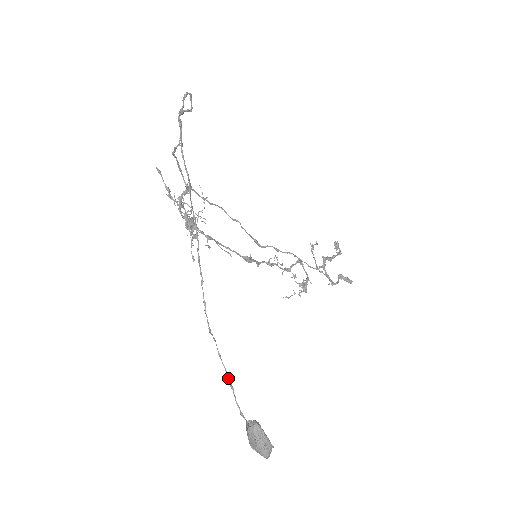
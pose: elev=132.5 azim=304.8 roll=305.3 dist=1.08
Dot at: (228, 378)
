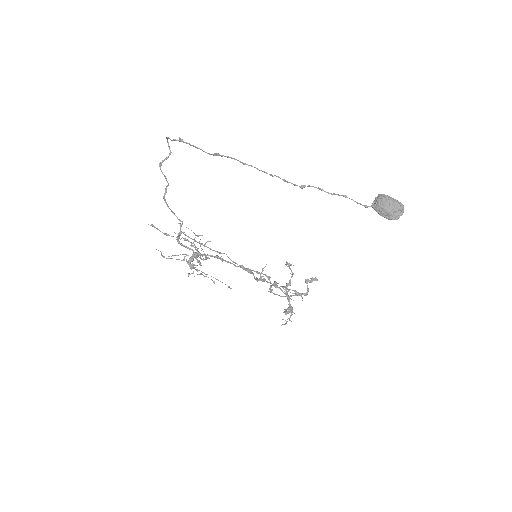
Dot at: (338, 195)
